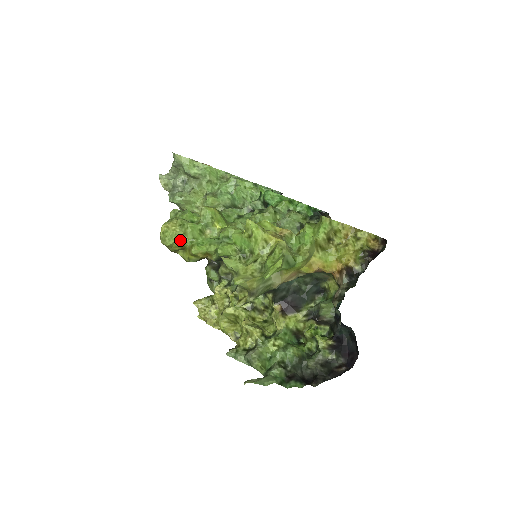
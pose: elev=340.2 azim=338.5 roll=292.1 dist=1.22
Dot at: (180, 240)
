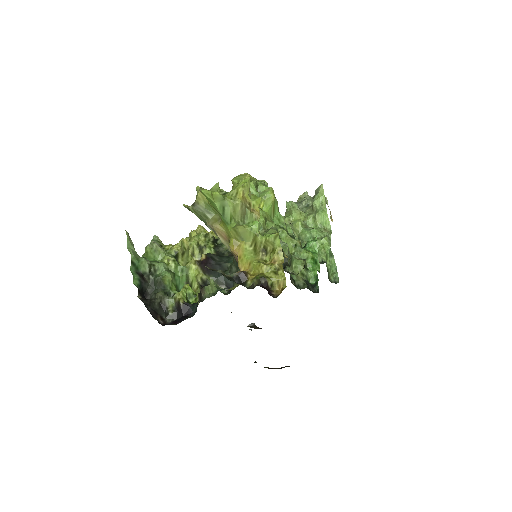
Dot at: occluded
